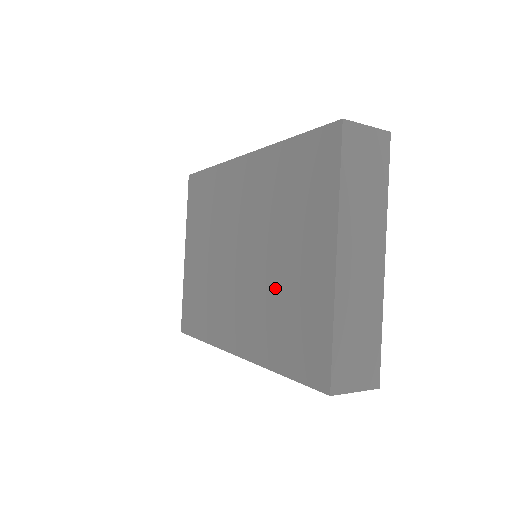
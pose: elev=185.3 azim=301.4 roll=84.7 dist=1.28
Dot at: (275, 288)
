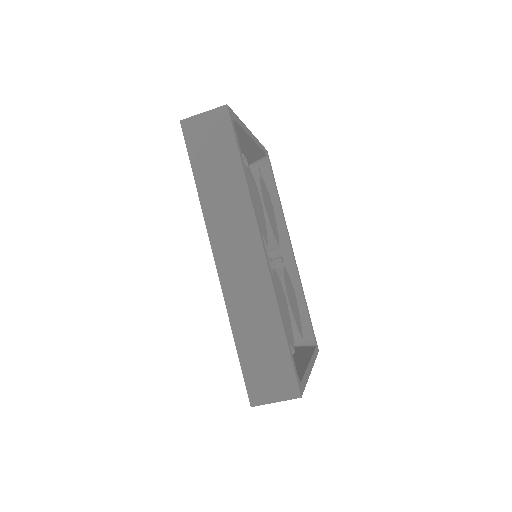
Dot at: occluded
